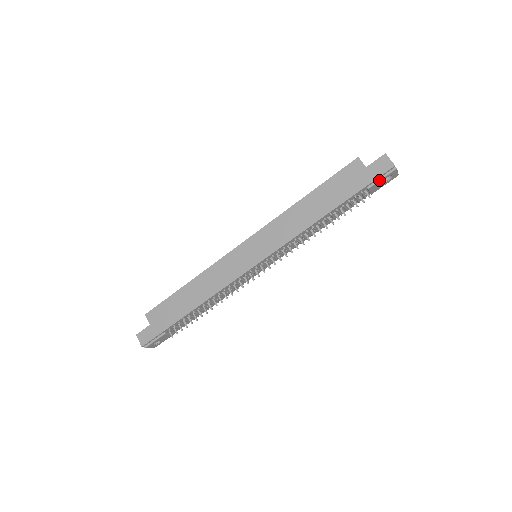
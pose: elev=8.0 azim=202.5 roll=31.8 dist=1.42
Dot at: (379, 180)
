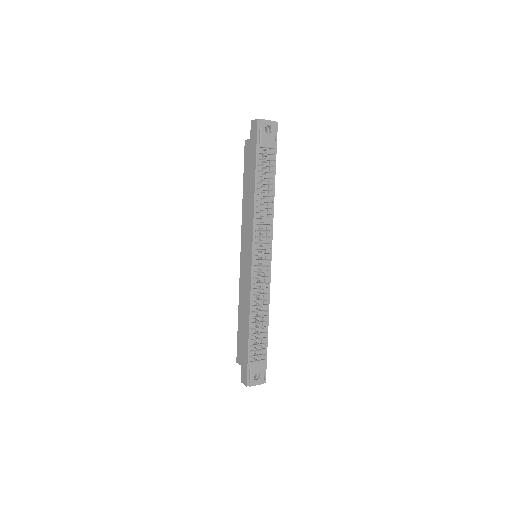
Dot at: (260, 136)
